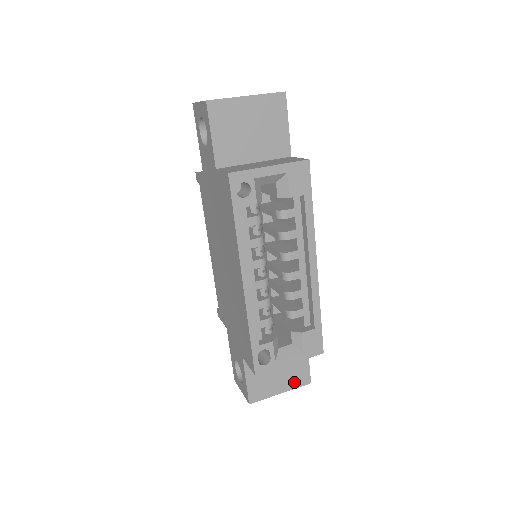
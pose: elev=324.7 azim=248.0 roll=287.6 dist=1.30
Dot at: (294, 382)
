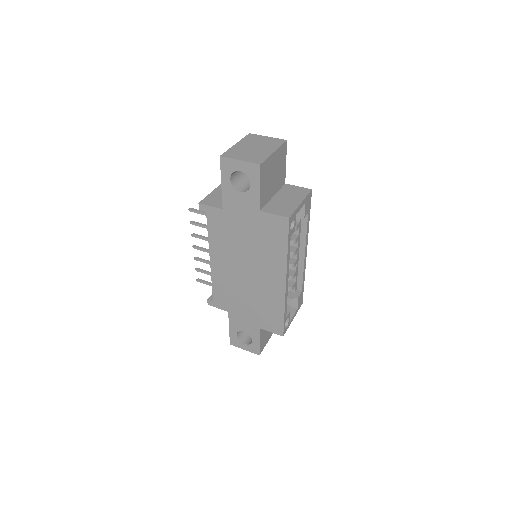
Dot at: occluded
